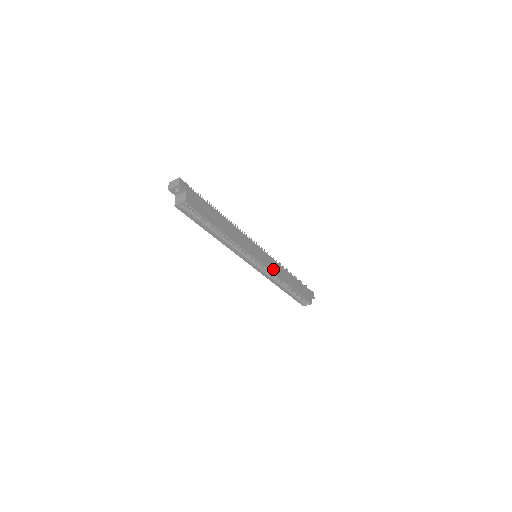
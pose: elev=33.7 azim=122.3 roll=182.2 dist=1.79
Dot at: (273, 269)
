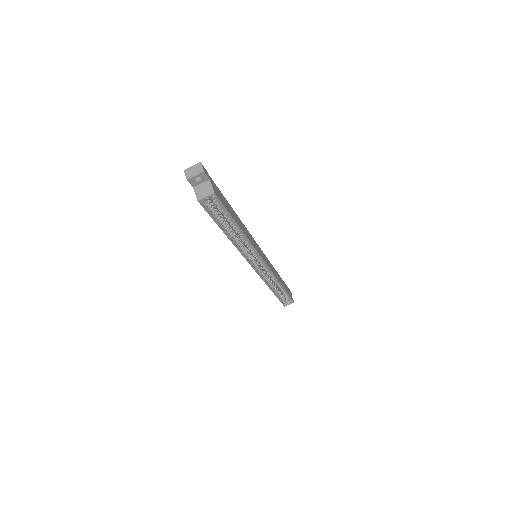
Dot at: (271, 269)
